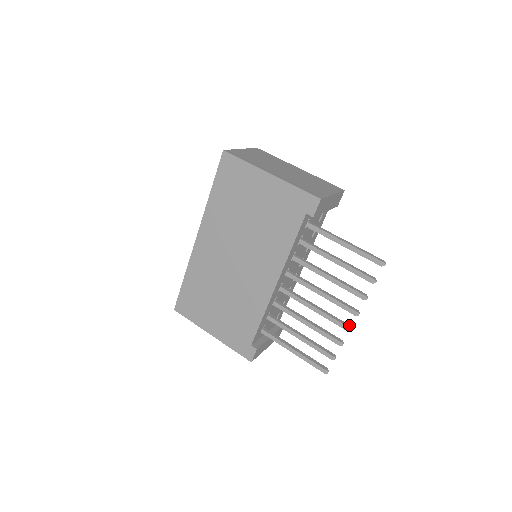
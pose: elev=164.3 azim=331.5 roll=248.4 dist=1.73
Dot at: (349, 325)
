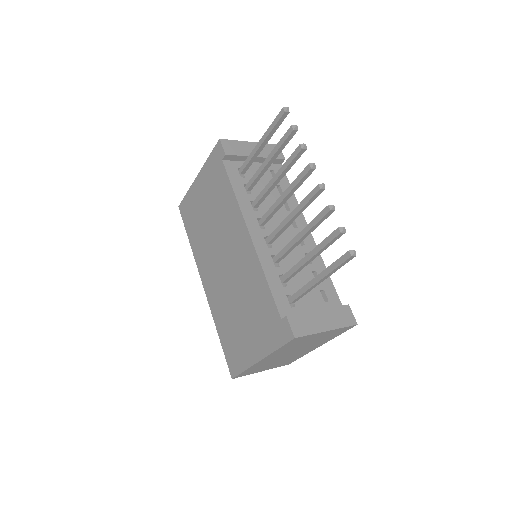
Dot at: (321, 185)
